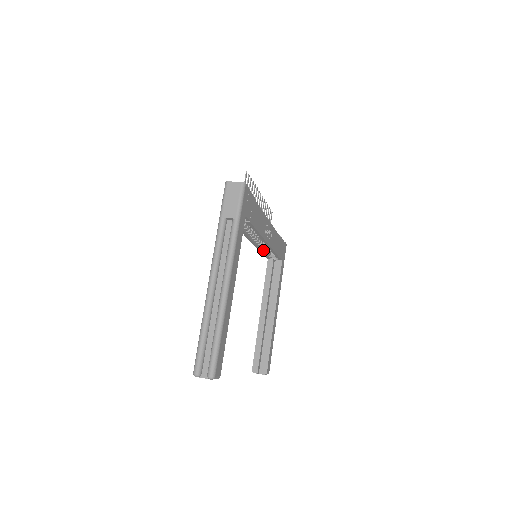
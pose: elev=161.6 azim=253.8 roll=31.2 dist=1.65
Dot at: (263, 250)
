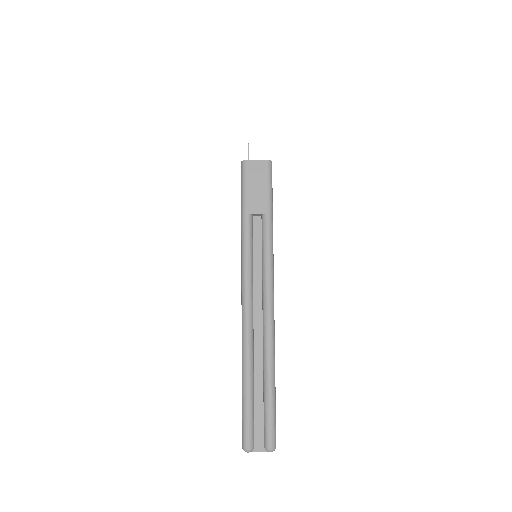
Dot at: occluded
